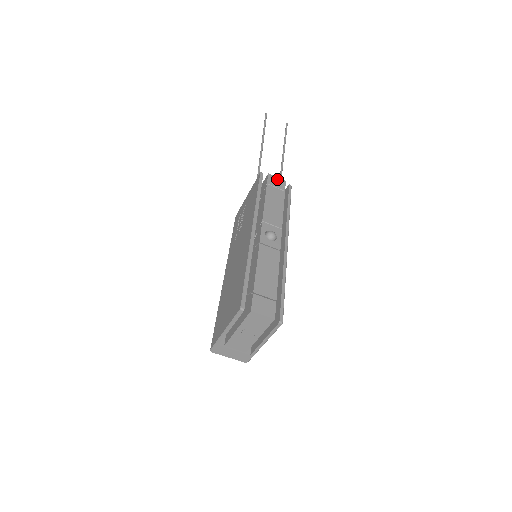
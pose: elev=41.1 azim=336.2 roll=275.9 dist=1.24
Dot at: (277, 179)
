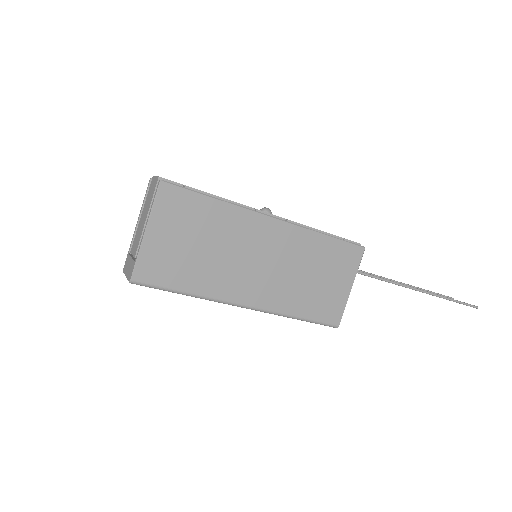
Dot at: occluded
